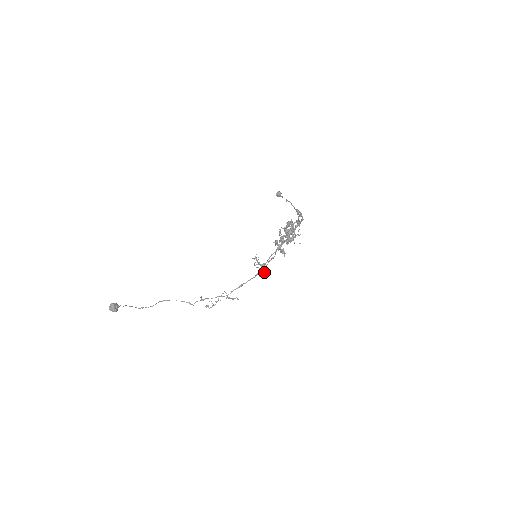
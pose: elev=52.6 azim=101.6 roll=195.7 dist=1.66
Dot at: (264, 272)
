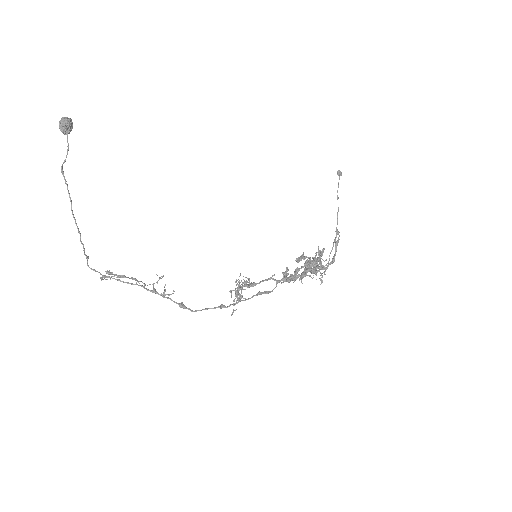
Dot at: (249, 285)
